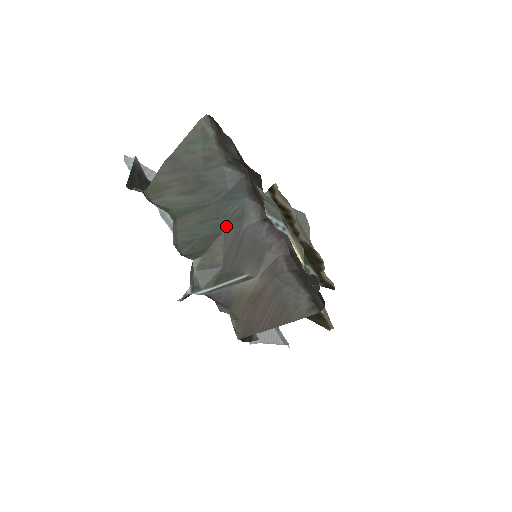
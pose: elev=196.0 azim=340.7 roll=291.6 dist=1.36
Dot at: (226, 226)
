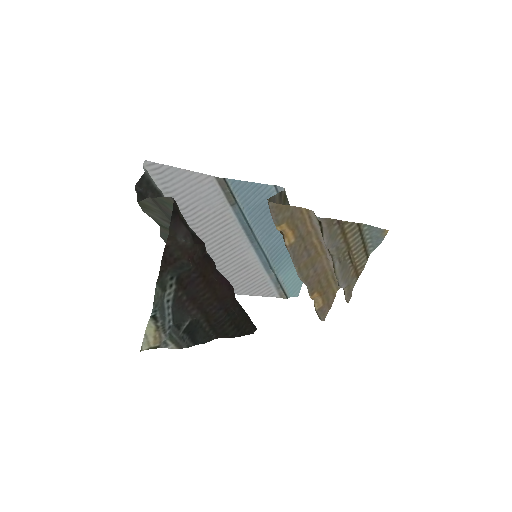
Dot at: occluded
